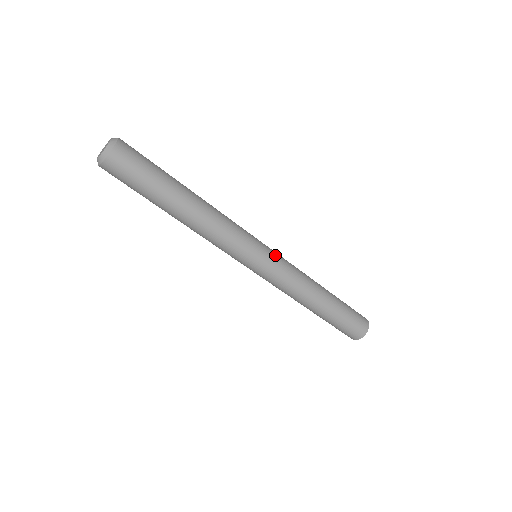
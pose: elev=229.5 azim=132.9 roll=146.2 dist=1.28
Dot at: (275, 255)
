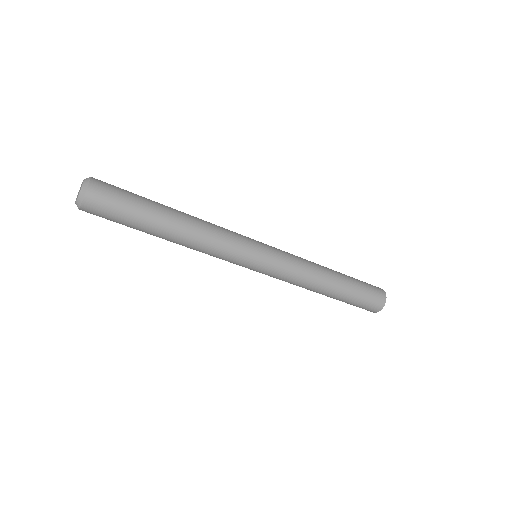
Dot at: (274, 258)
